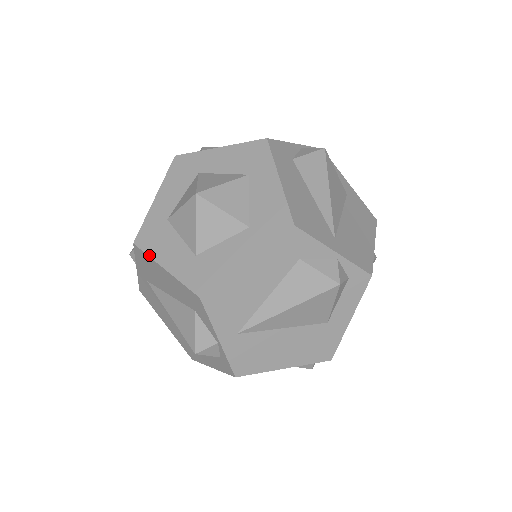
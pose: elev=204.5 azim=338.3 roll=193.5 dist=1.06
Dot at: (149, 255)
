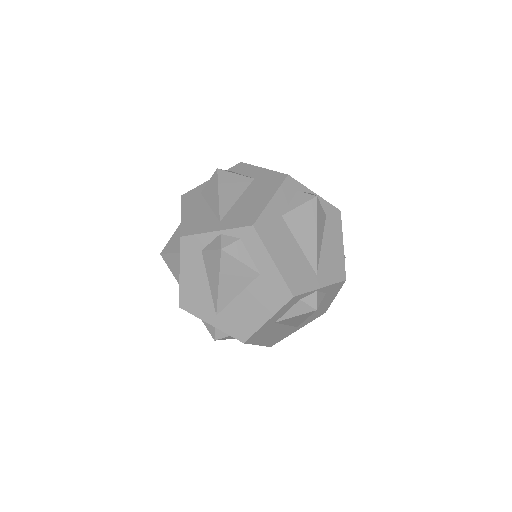
Dot at: occluded
